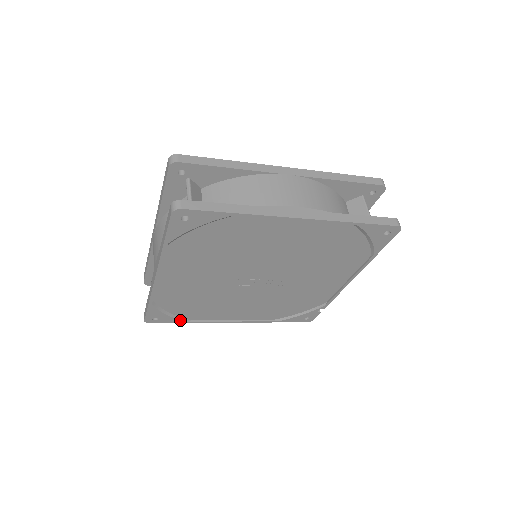
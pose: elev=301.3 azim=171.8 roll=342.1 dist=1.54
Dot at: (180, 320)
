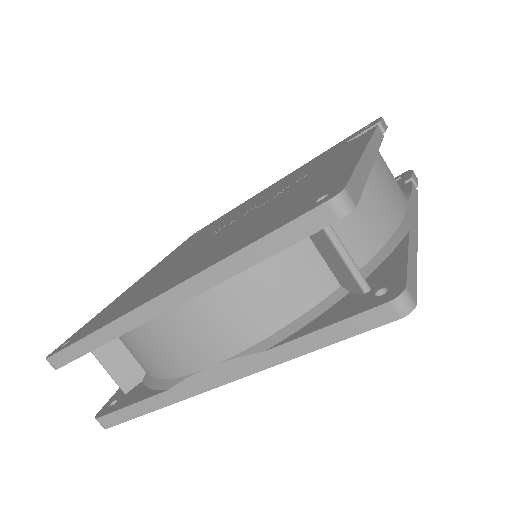
Dot at: occluded
